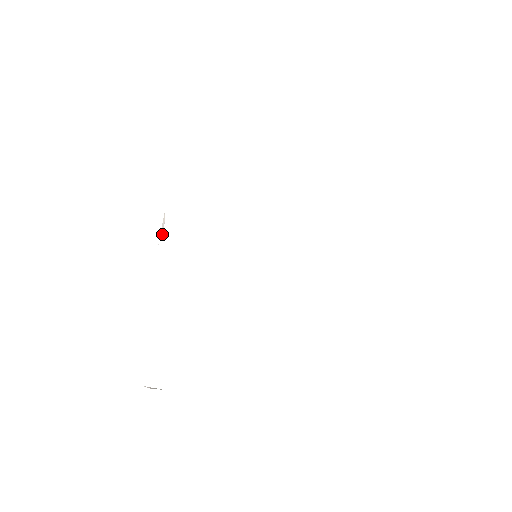
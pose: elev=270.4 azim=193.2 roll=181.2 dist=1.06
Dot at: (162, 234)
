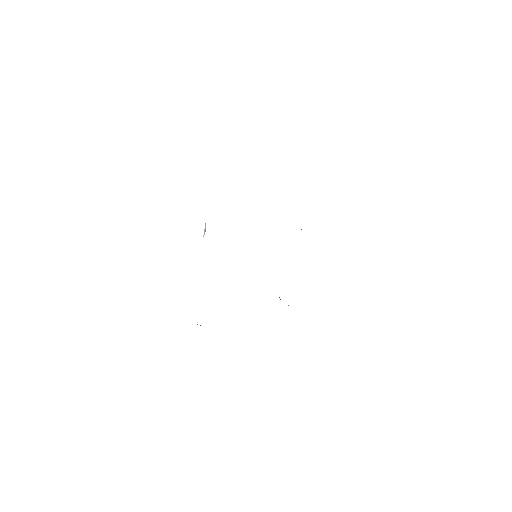
Dot at: occluded
